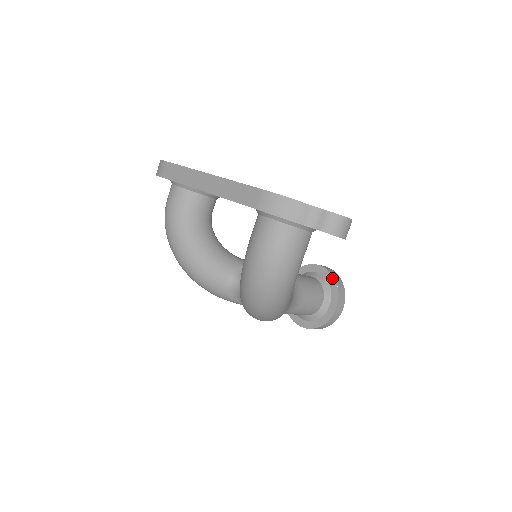
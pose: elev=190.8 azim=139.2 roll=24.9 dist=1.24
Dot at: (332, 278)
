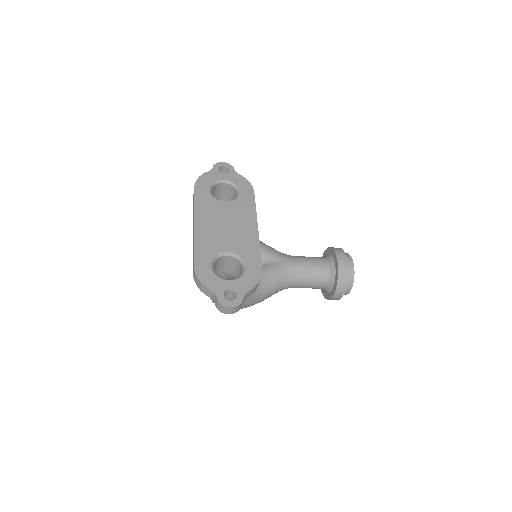
Dot at: (337, 273)
